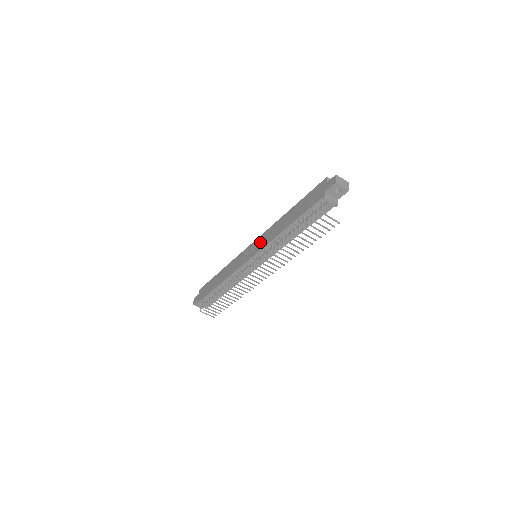
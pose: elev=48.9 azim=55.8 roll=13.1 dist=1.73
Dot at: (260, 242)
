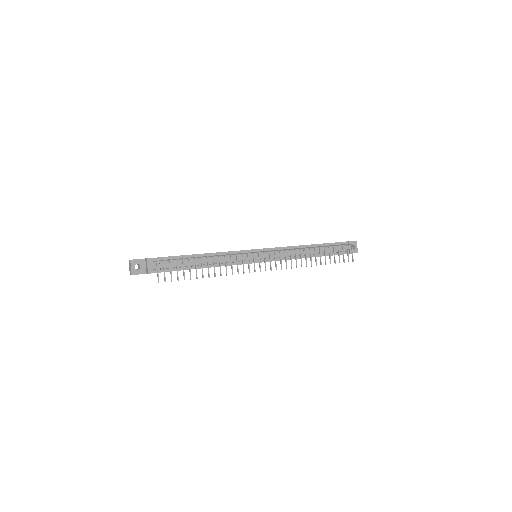
Dot at: occluded
